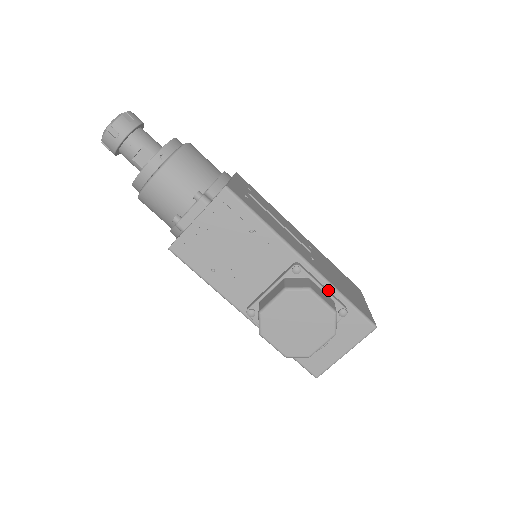
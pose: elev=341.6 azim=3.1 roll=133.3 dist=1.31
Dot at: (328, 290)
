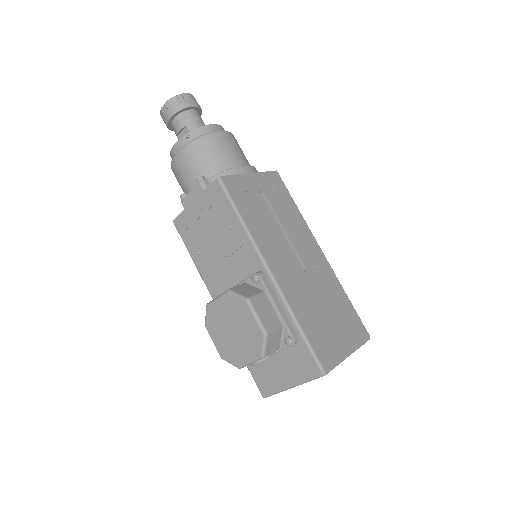
Dot at: (284, 312)
